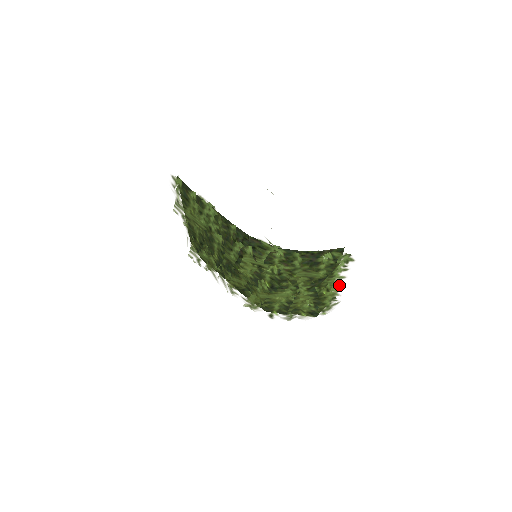
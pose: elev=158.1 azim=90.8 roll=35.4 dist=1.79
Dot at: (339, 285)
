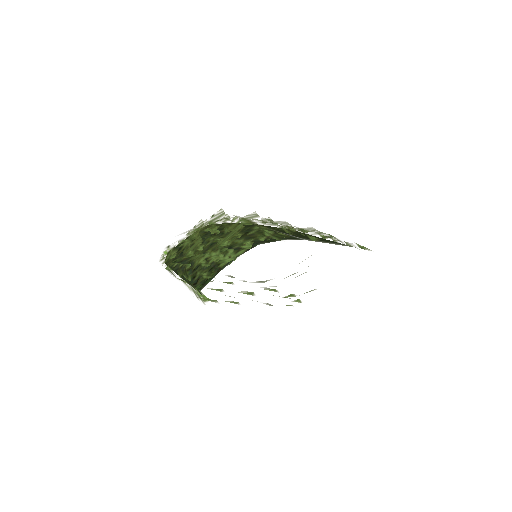
Dot at: occluded
